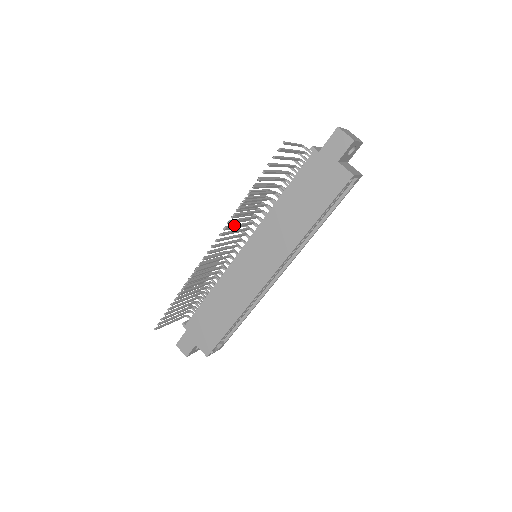
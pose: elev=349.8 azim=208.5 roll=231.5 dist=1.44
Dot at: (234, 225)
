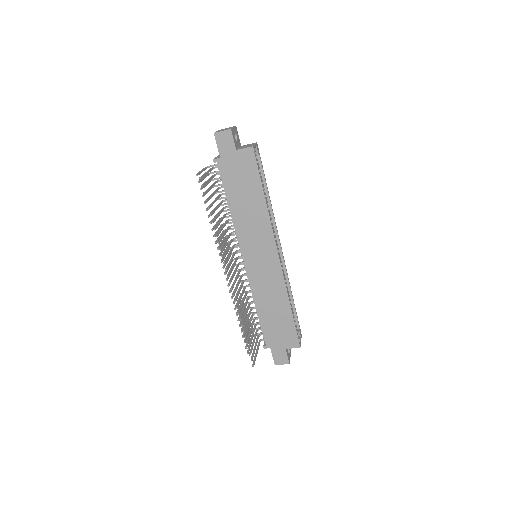
Dot at: (224, 251)
